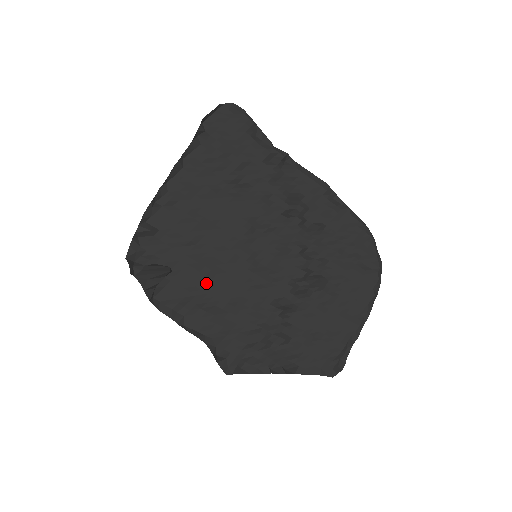
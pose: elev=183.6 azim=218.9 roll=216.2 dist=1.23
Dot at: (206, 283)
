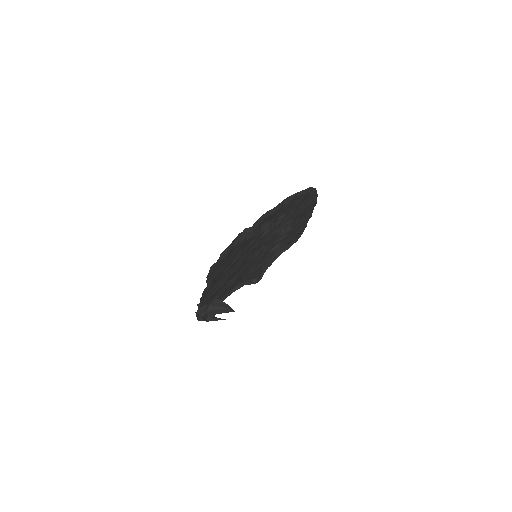
Dot at: (236, 281)
